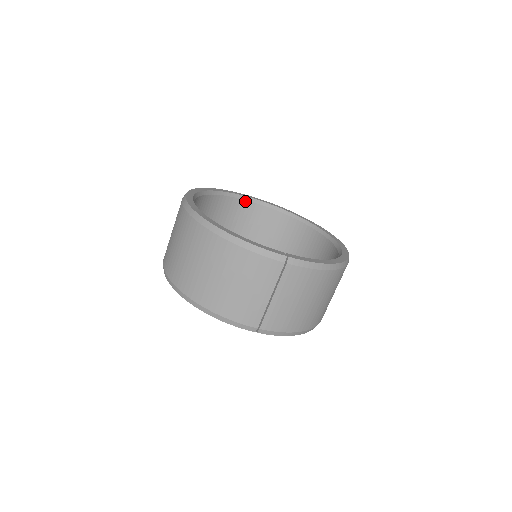
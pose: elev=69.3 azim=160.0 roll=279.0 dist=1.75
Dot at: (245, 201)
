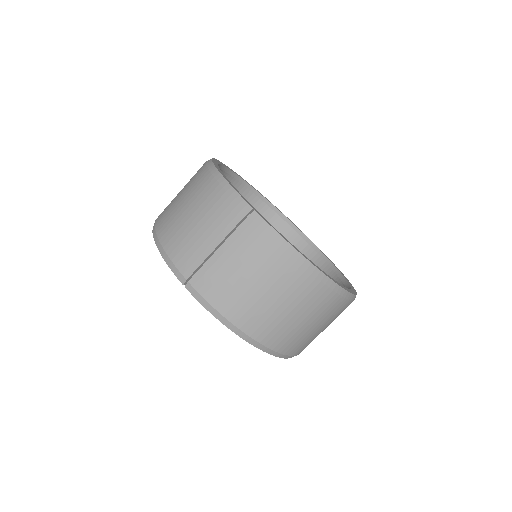
Dot at: (292, 230)
